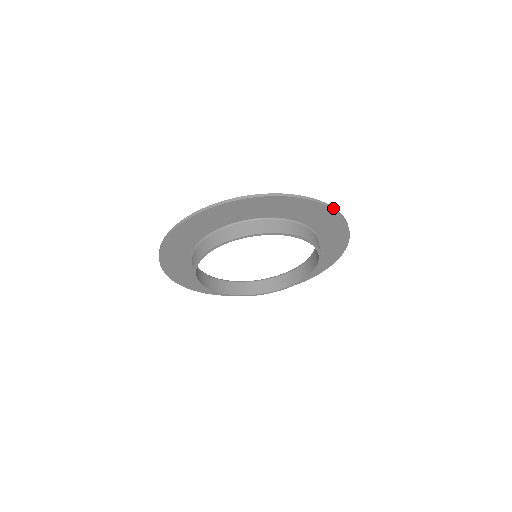
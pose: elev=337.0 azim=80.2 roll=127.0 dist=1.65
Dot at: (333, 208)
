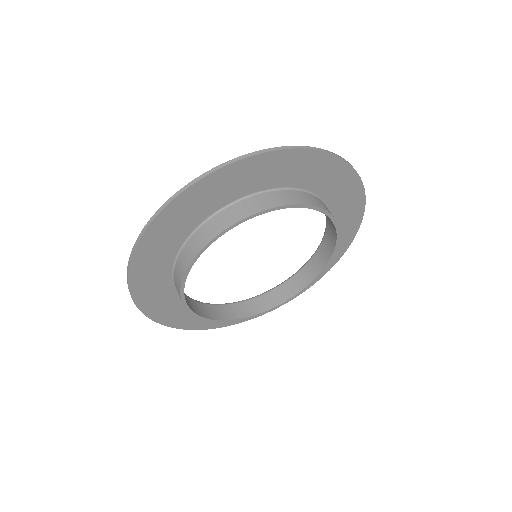
Dot at: (361, 180)
